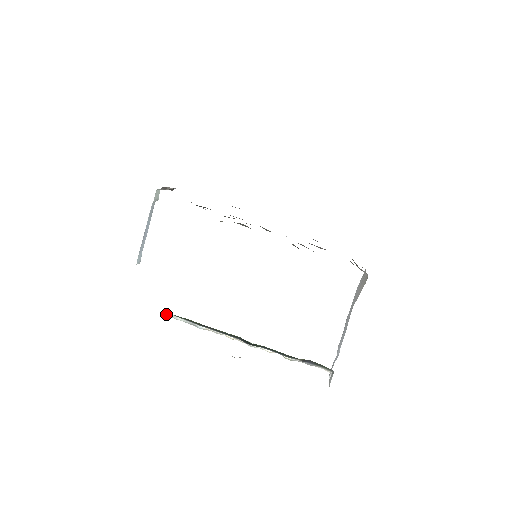
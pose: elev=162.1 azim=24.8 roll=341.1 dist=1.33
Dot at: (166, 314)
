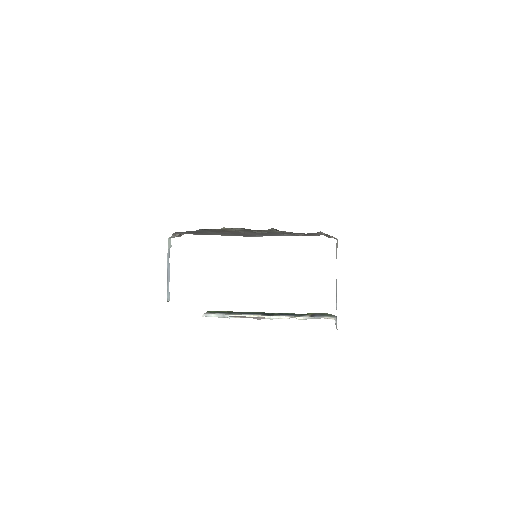
Dot at: (202, 315)
